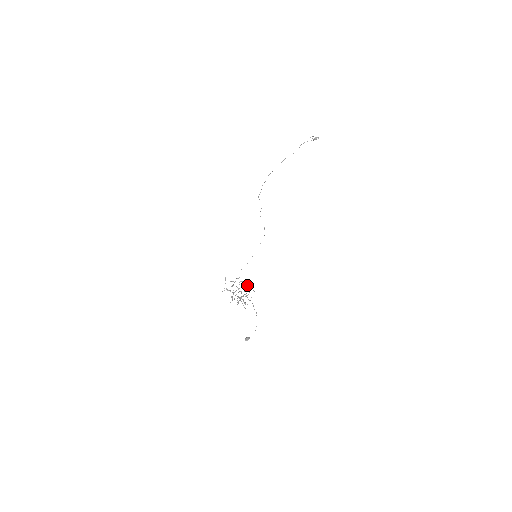
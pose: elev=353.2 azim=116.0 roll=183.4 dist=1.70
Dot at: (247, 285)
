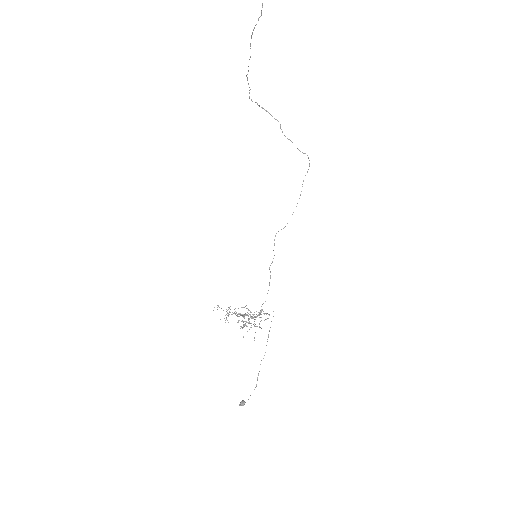
Dot at: occluded
